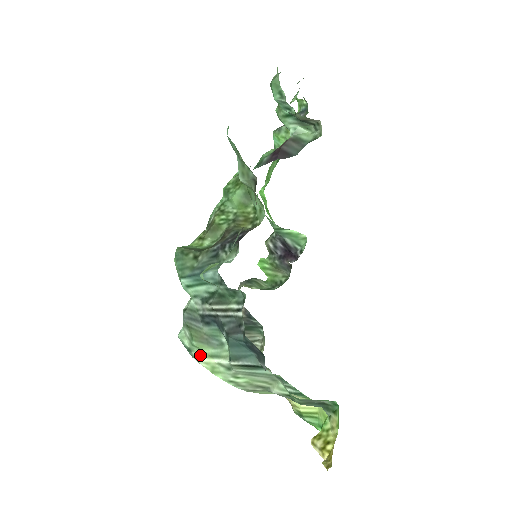
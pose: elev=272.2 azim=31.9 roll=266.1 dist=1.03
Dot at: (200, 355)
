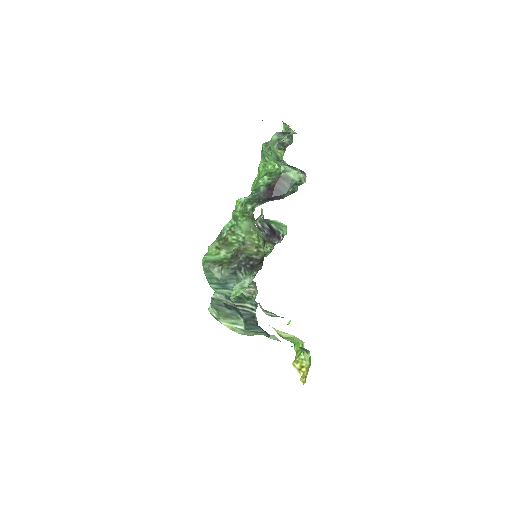
Dot at: (224, 322)
